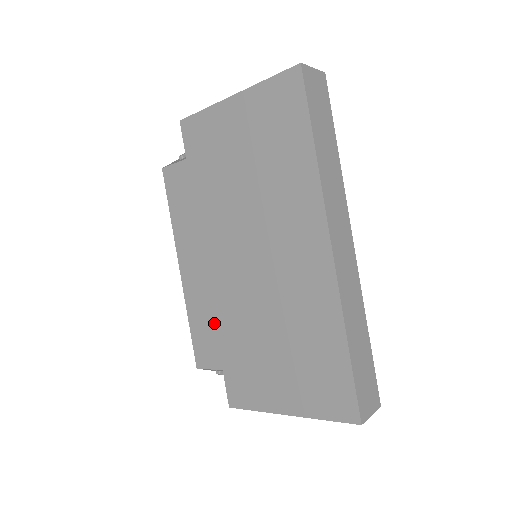
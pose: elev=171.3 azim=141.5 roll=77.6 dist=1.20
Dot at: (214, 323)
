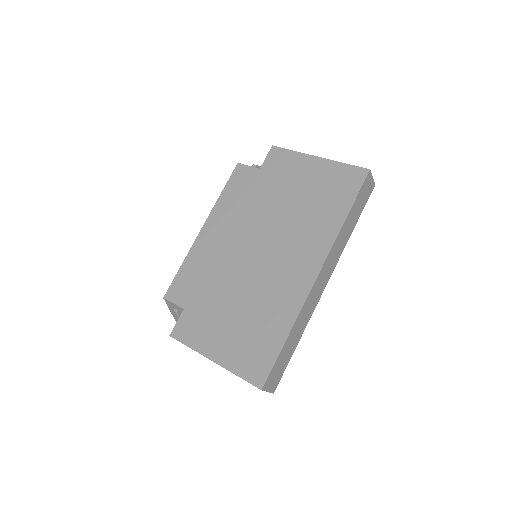
Dot at: (201, 276)
